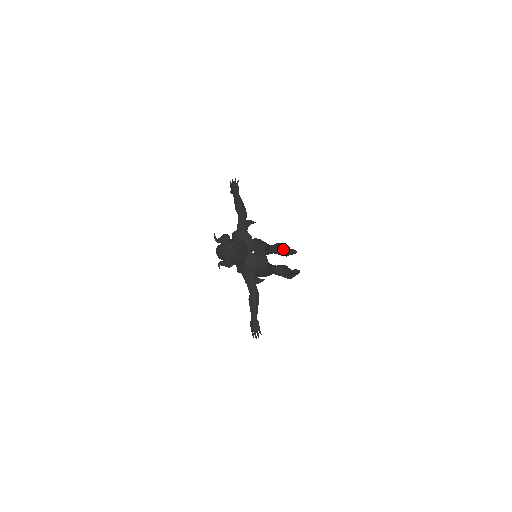
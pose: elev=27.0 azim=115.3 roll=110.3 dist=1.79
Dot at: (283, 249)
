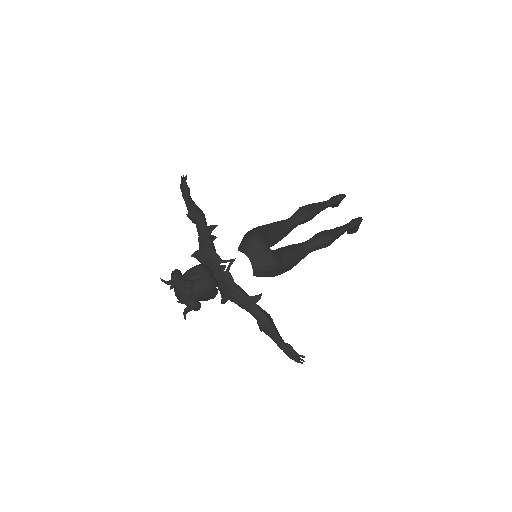
Dot at: (308, 213)
